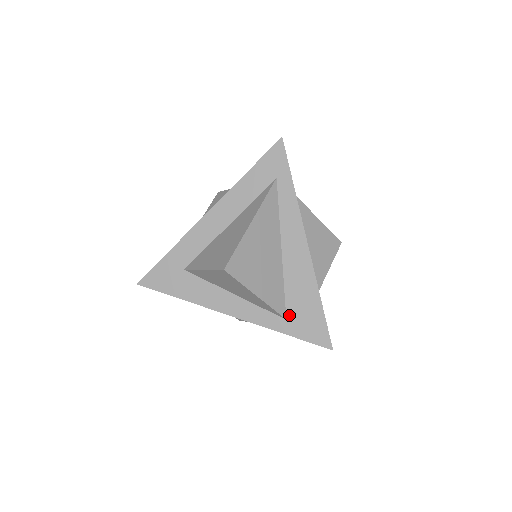
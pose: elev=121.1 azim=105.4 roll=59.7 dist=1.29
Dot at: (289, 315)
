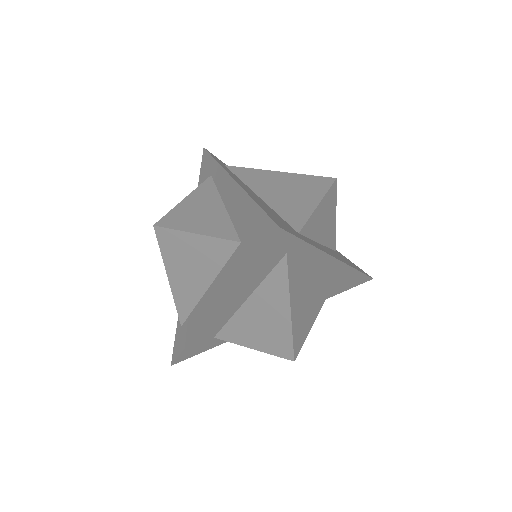
Dot at: (331, 291)
